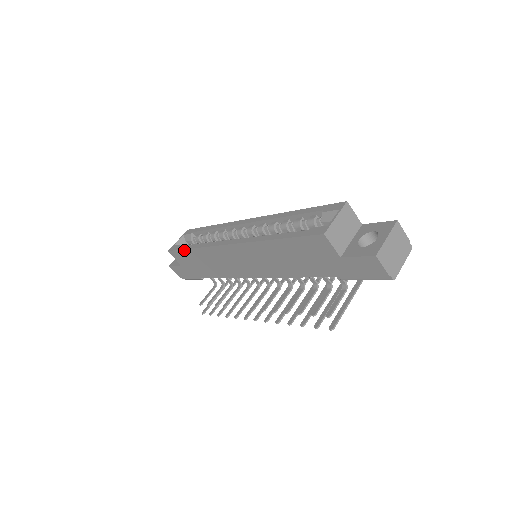
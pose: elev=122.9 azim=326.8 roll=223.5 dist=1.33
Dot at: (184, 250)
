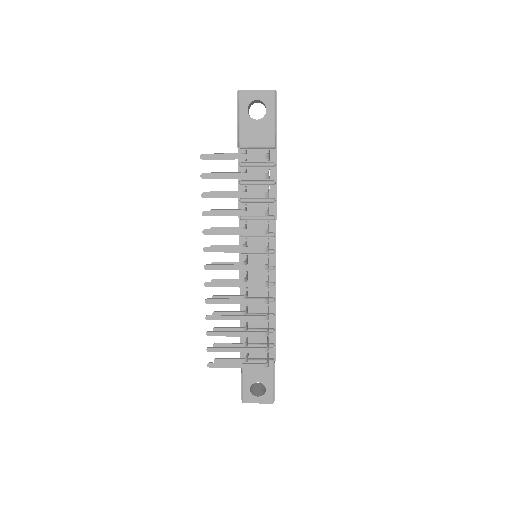
Dot at: occluded
